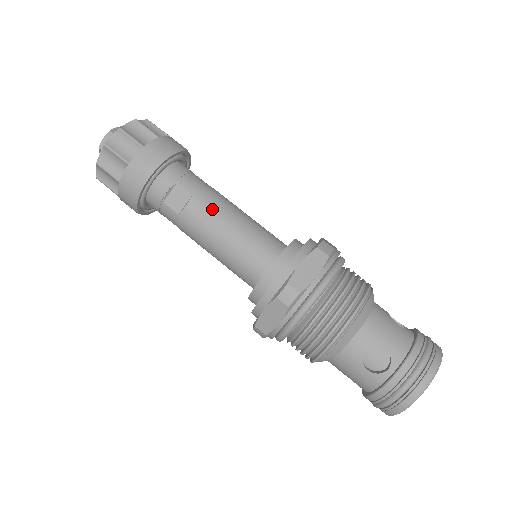
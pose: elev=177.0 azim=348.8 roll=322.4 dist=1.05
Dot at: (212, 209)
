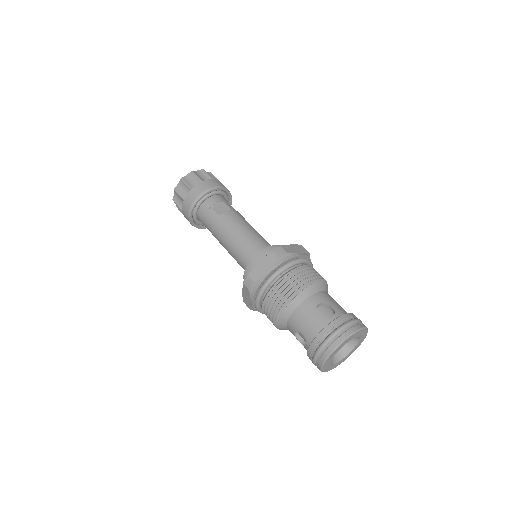
Dot at: (241, 218)
